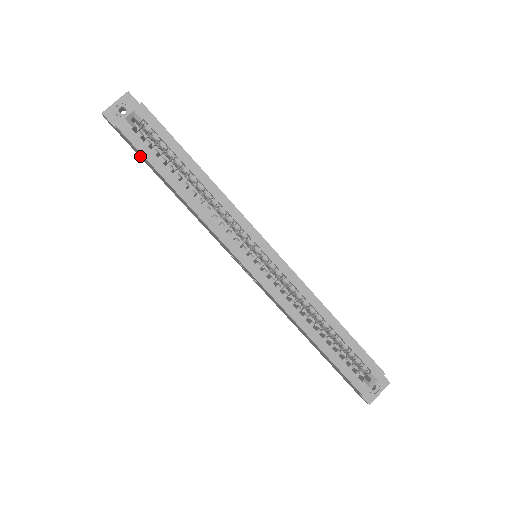
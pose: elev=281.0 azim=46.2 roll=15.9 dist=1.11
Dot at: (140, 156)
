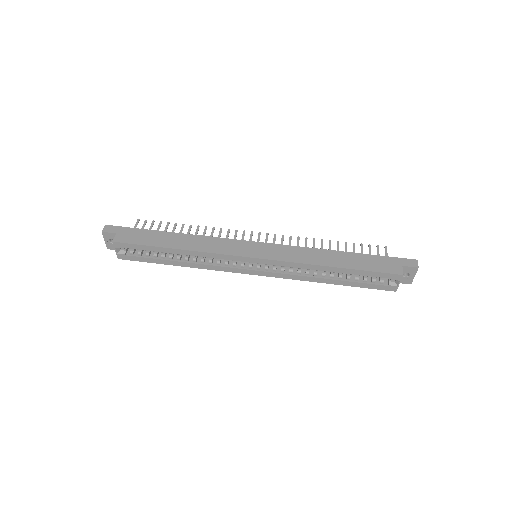
Dot at: occluded
